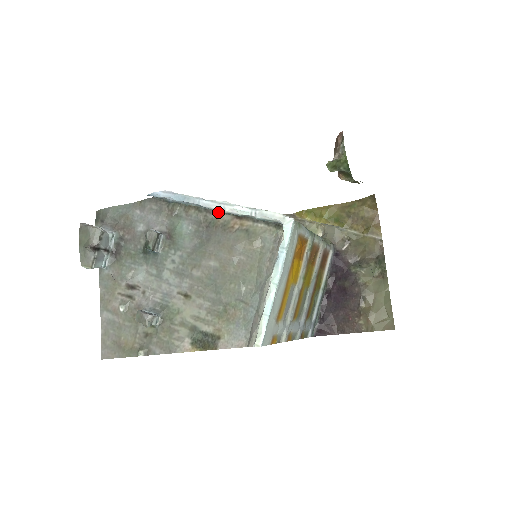
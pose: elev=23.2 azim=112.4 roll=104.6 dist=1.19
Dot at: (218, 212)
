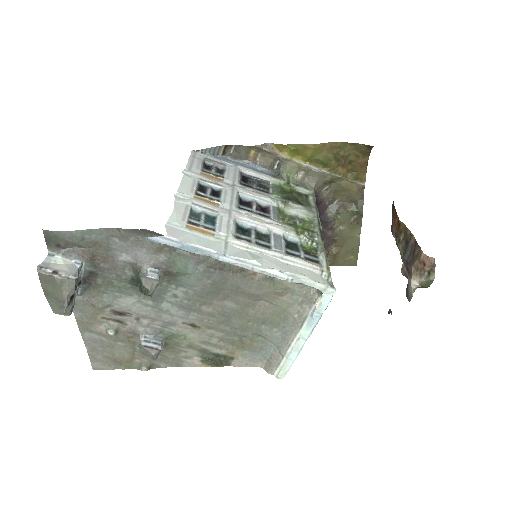
Dot at: occluded
